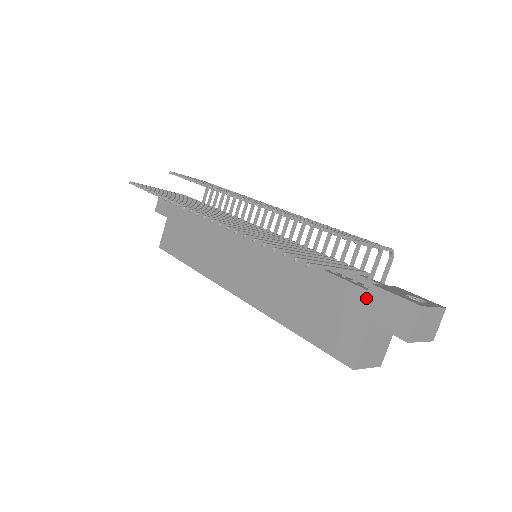
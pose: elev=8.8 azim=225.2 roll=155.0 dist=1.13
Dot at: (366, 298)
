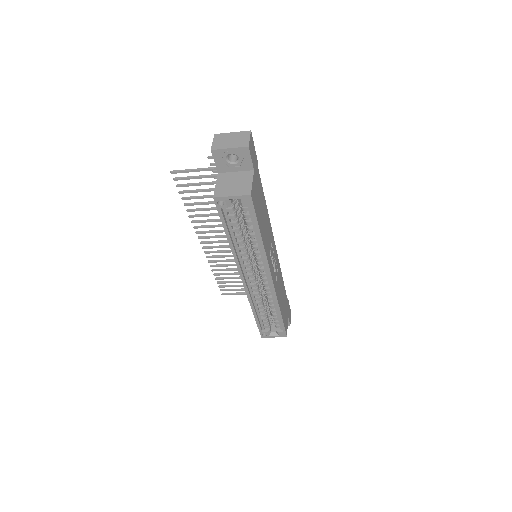
Dot at: occluded
